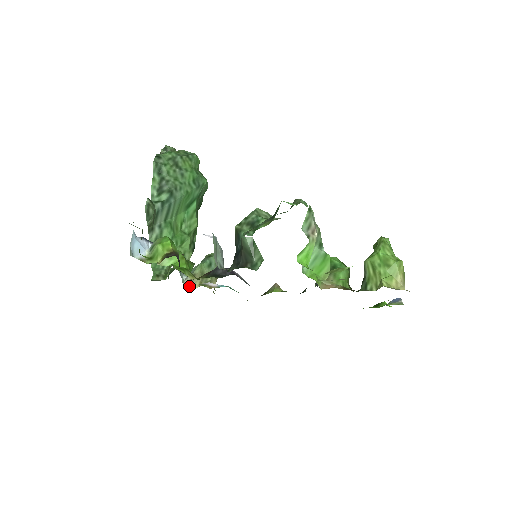
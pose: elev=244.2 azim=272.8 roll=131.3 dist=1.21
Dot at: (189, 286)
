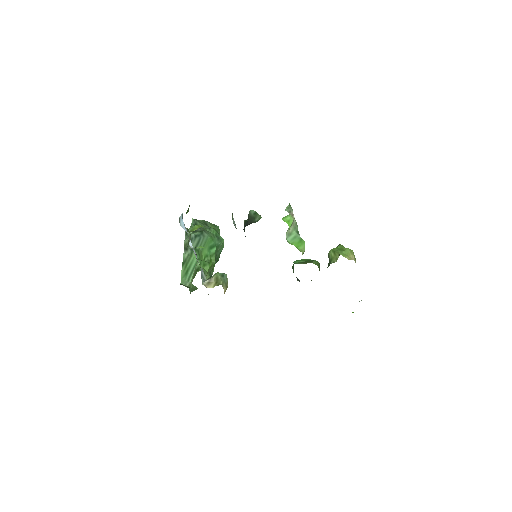
Dot at: (206, 286)
